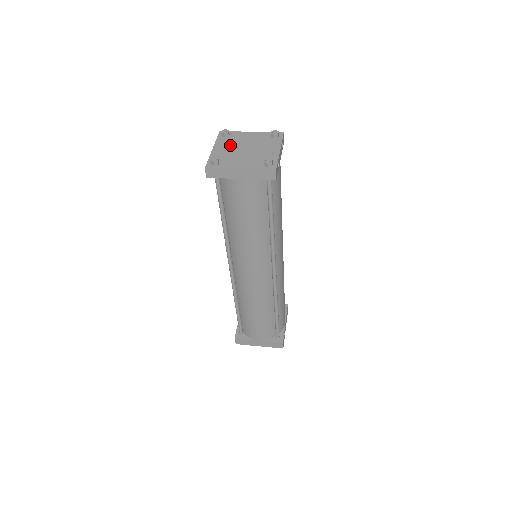
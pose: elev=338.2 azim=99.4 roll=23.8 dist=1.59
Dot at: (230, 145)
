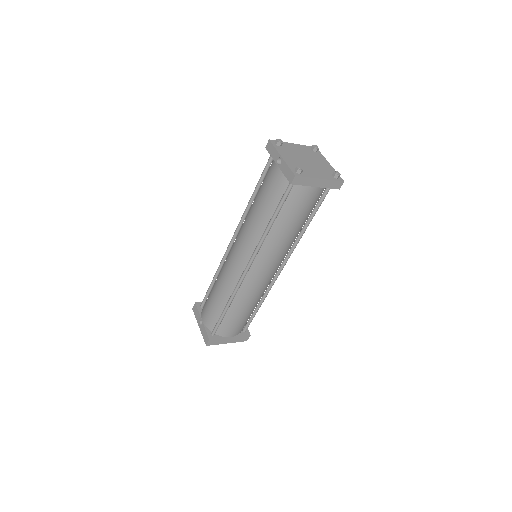
Dot at: (291, 155)
